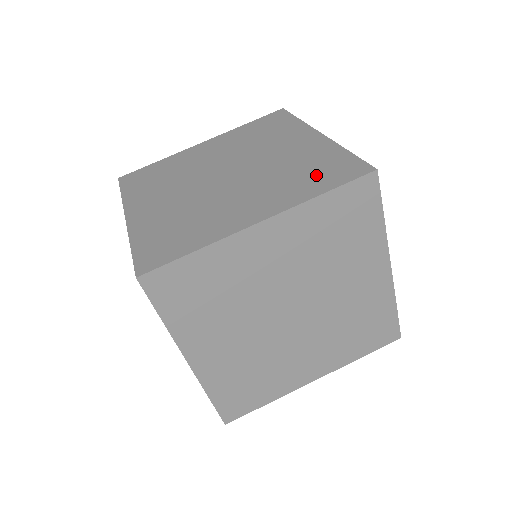
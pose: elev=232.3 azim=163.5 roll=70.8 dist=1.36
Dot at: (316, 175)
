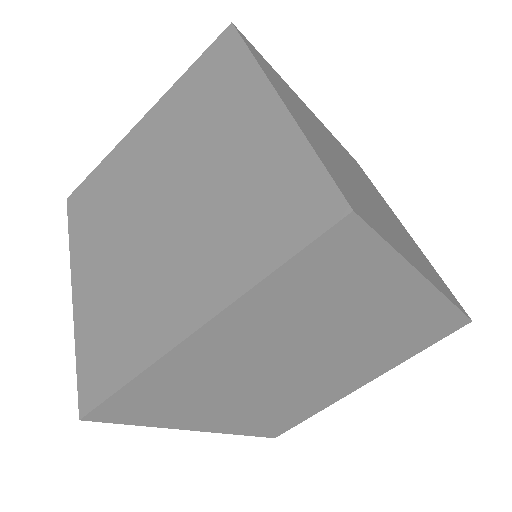
Dot at: (265, 219)
